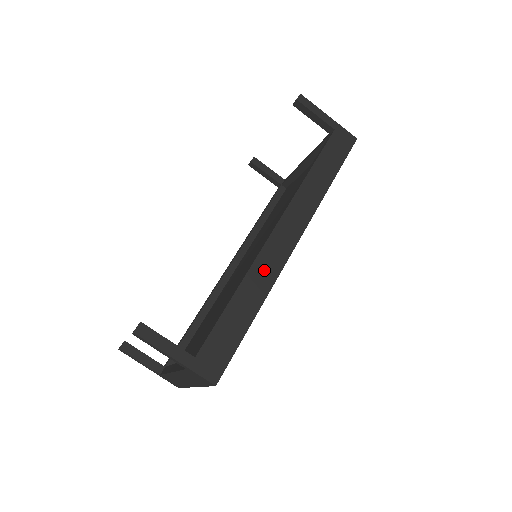
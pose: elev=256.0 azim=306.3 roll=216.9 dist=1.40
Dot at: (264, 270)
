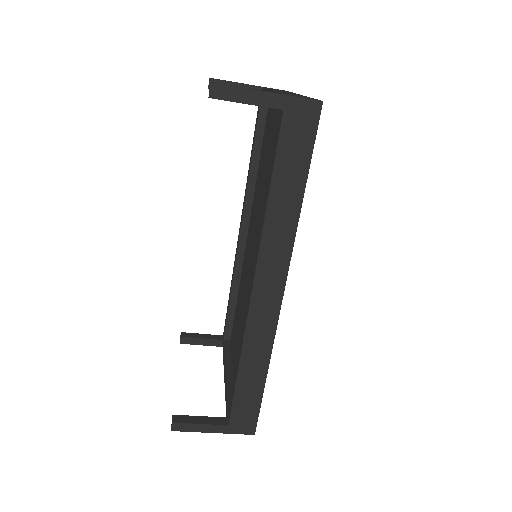
Dot at: (258, 337)
